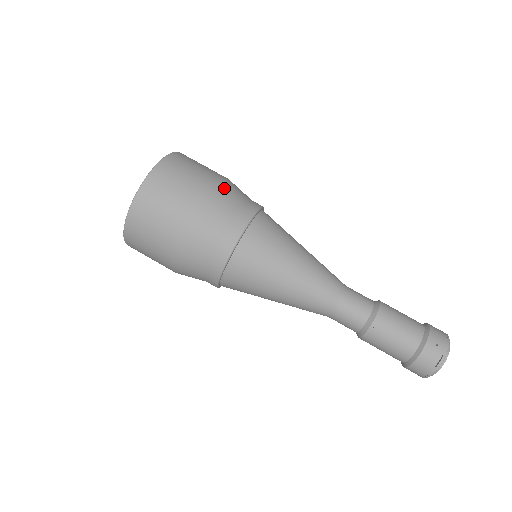
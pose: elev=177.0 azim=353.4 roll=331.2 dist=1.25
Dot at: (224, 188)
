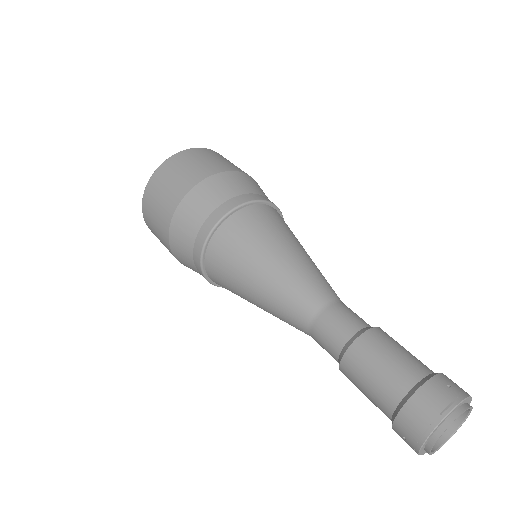
Dot at: (254, 181)
